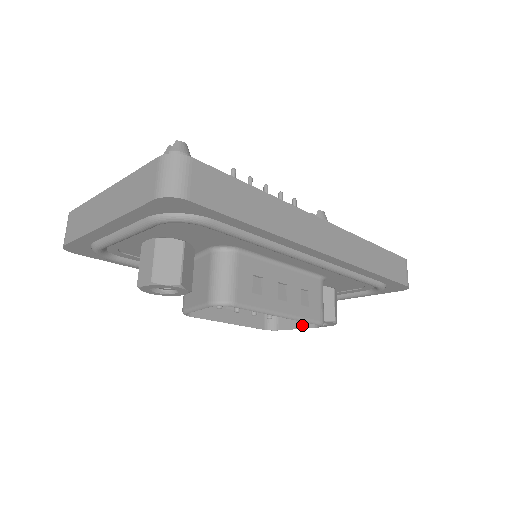
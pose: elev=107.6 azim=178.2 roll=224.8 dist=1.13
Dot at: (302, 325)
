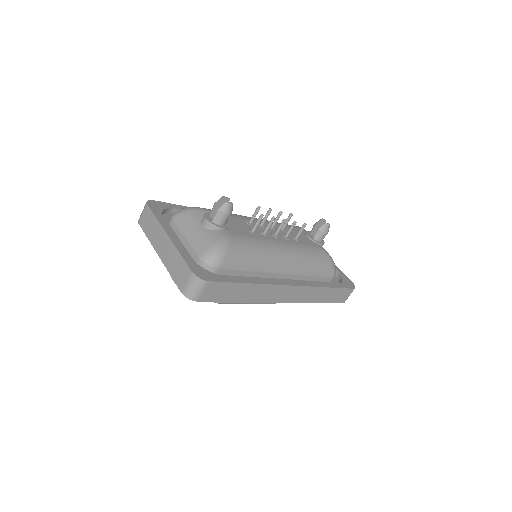
Dot at: occluded
